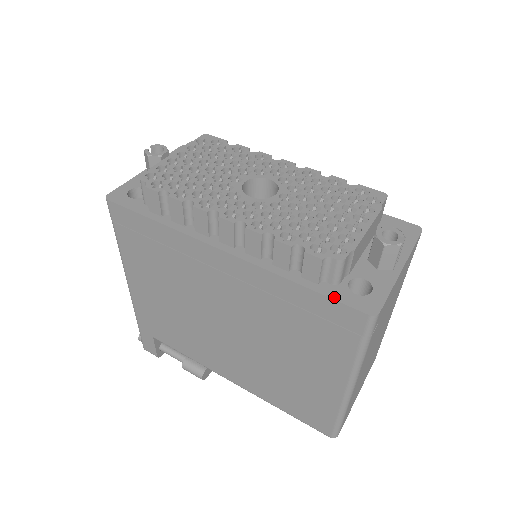
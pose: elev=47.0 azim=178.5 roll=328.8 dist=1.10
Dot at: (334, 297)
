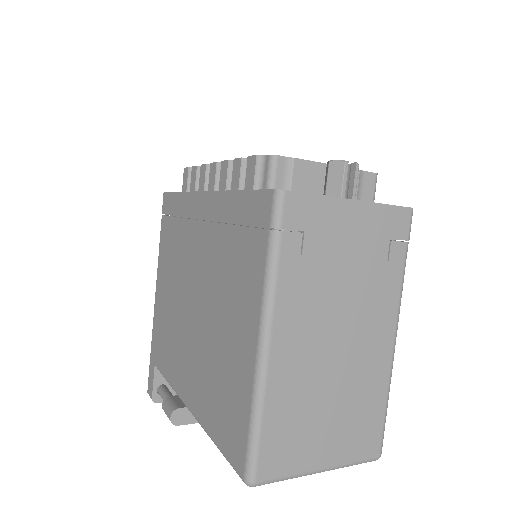
Dot at: (256, 190)
